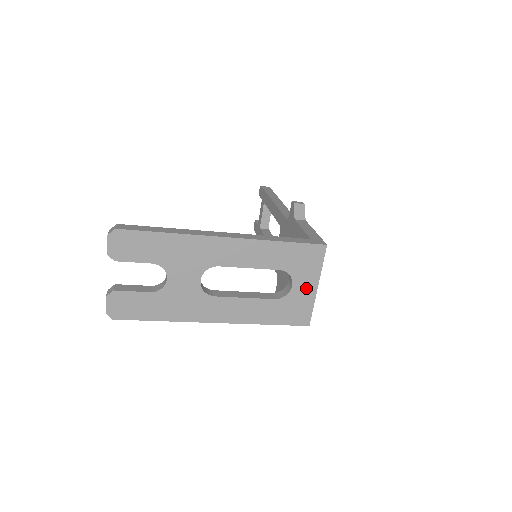
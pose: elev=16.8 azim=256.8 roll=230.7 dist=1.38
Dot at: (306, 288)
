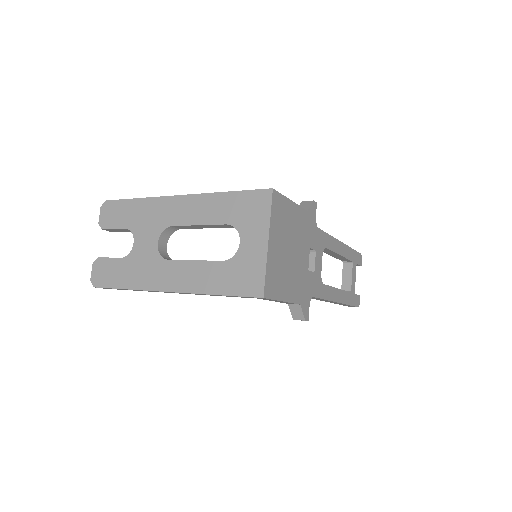
Dot at: (255, 245)
